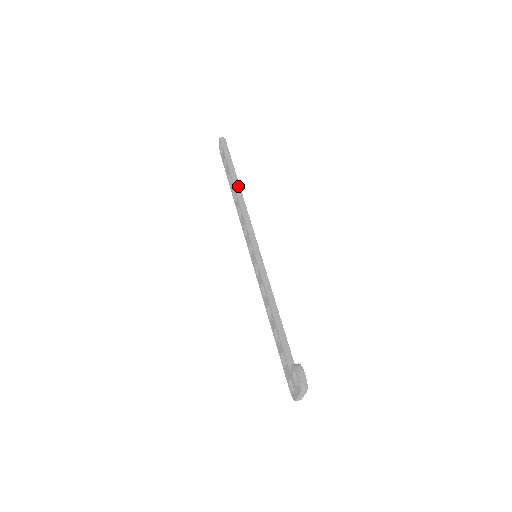
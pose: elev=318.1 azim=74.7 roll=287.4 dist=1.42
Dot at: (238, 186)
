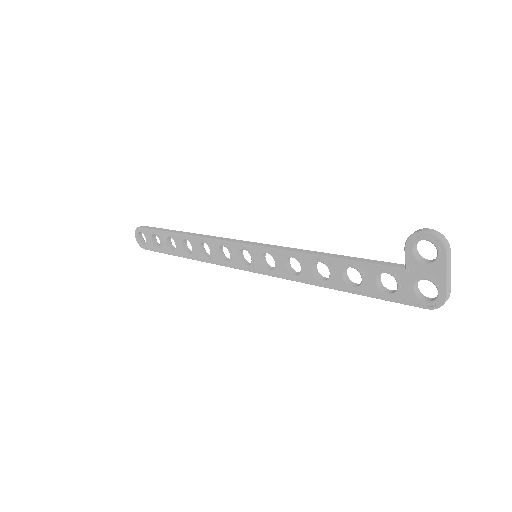
Dot at: (186, 233)
